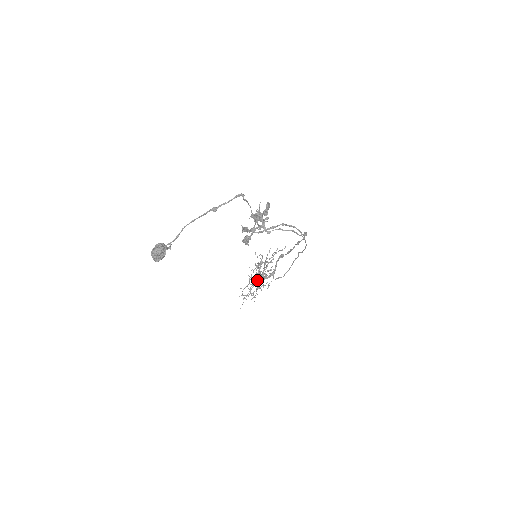
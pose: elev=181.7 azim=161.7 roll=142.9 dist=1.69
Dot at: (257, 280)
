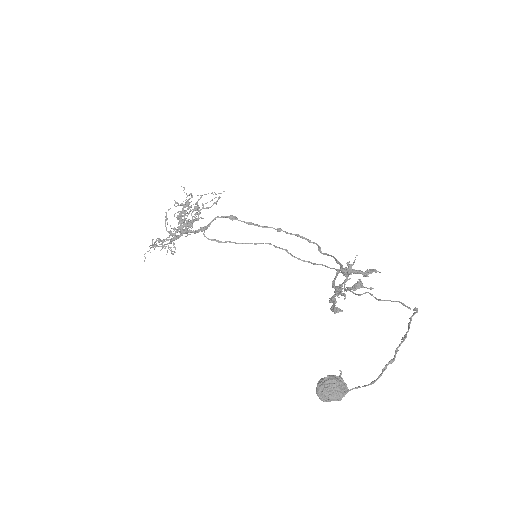
Dot at: (181, 231)
